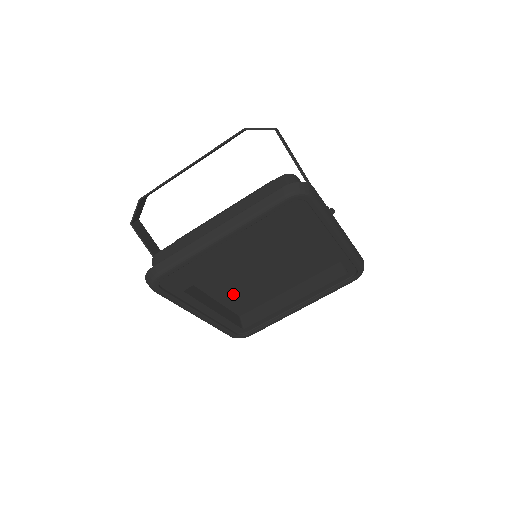
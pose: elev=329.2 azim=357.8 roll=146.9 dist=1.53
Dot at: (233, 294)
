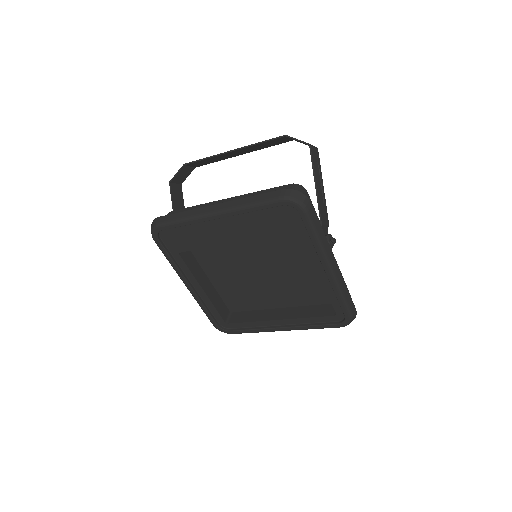
Dot at: (228, 285)
